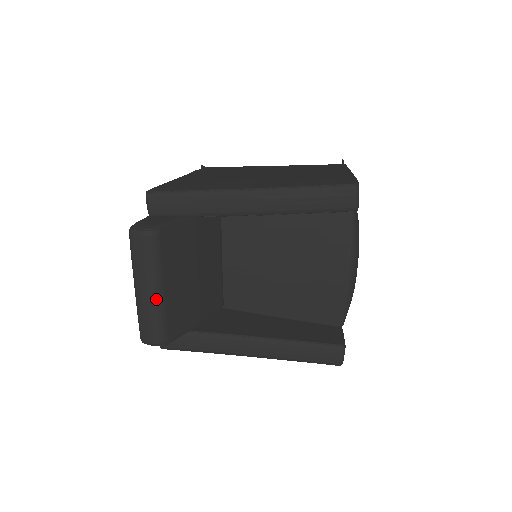
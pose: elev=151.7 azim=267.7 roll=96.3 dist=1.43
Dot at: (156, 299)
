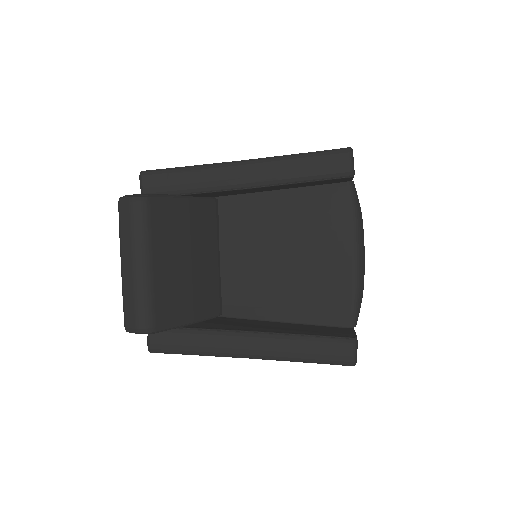
Dot at: (142, 273)
